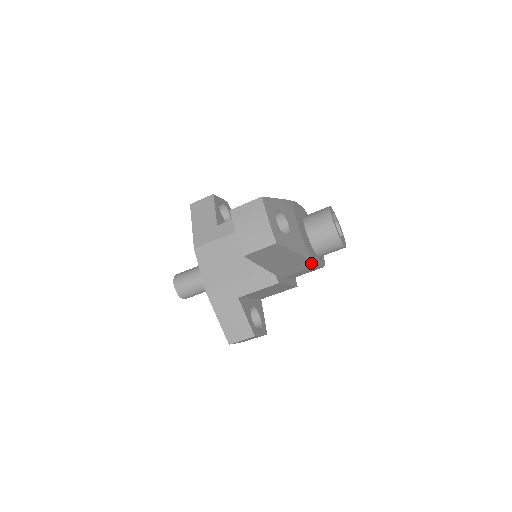
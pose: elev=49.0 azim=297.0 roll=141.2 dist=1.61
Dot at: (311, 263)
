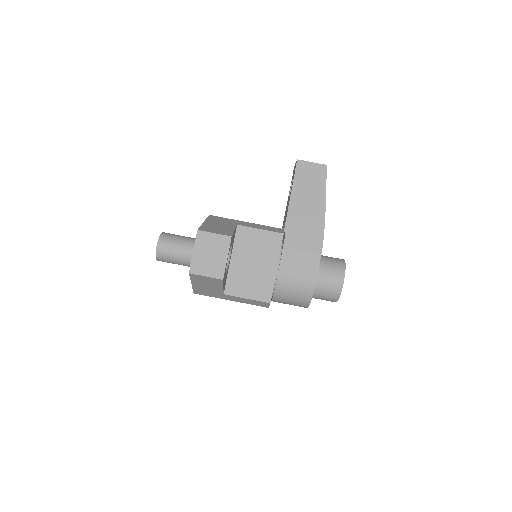
Dot at: (320, 242)
